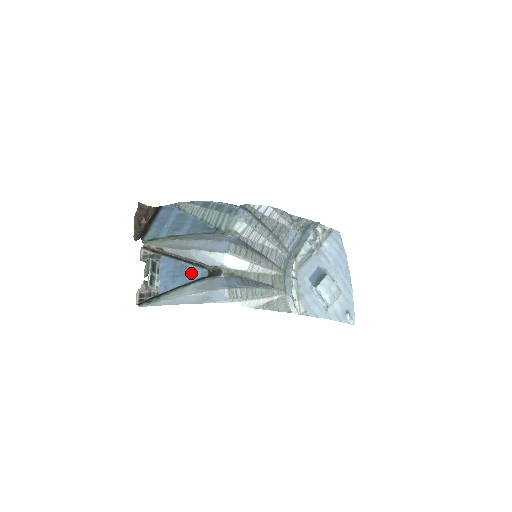
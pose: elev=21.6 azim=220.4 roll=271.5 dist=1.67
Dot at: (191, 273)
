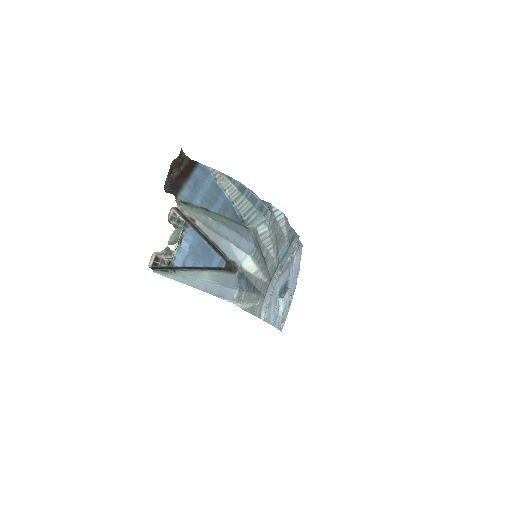
Dot at: (211, 258)
